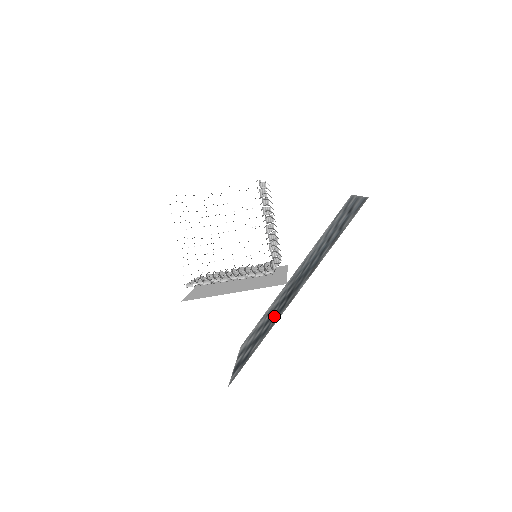
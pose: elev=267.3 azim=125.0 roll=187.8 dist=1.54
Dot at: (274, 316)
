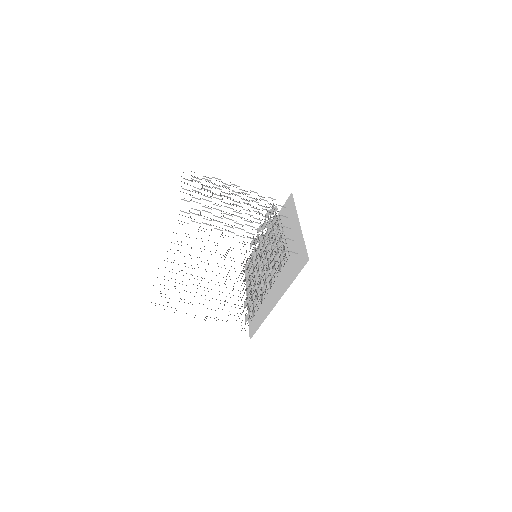
Dot at: occluded
